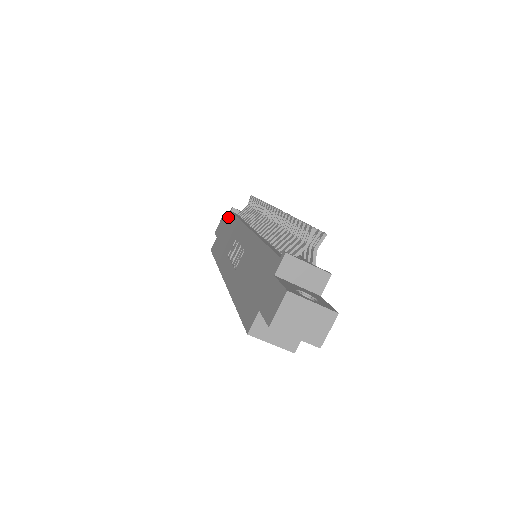
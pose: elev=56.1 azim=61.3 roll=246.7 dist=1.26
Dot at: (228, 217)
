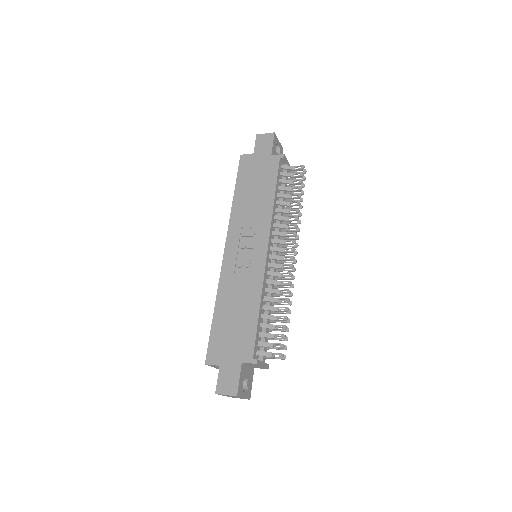
Dot at: (274, 160)
